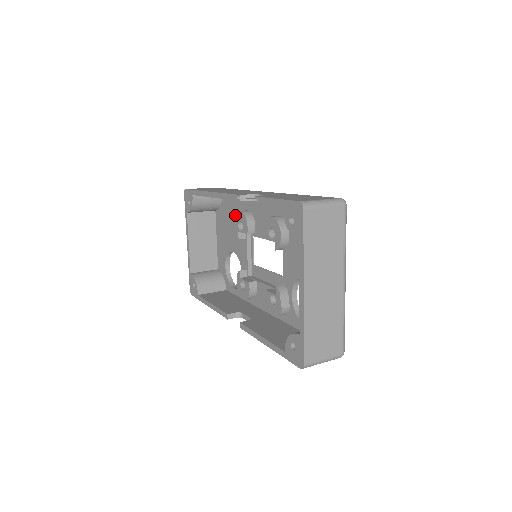
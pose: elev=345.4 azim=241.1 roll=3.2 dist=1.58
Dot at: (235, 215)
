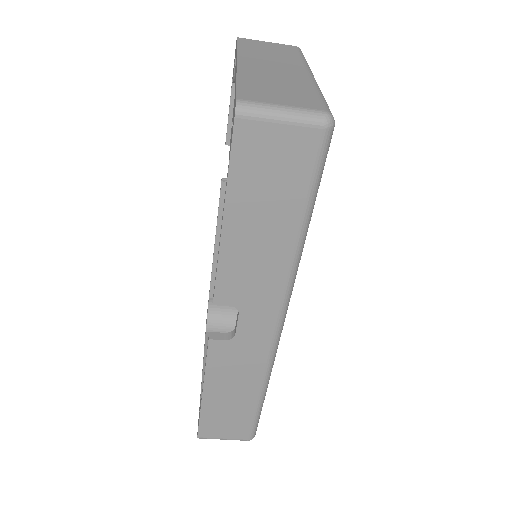
Dot at: occluded
